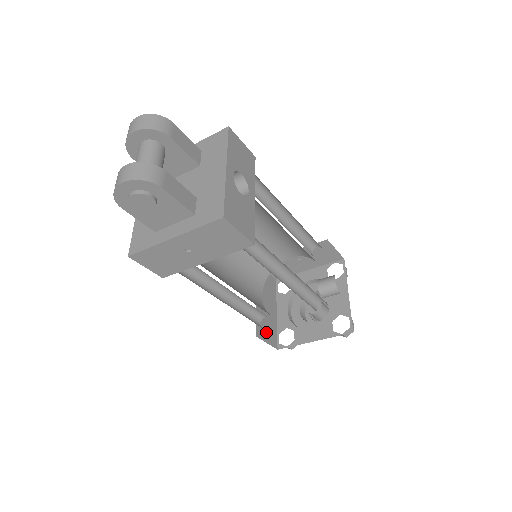
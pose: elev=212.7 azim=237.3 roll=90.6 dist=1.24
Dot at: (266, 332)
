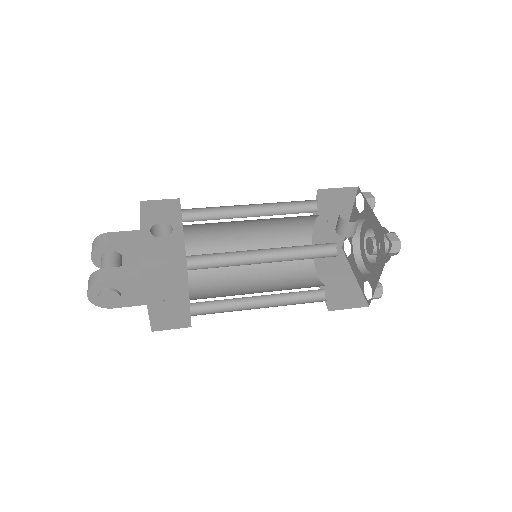
Dot at: (344, 300)
